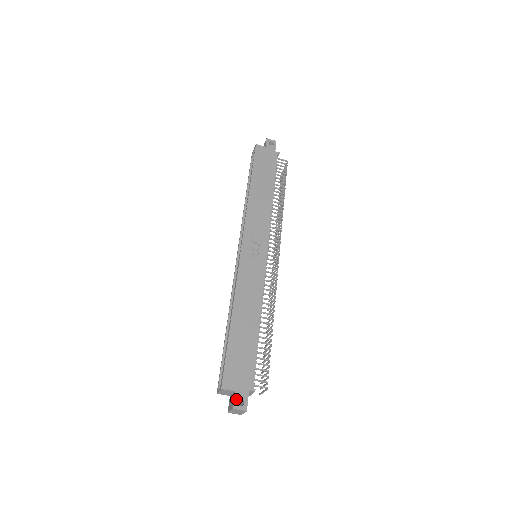
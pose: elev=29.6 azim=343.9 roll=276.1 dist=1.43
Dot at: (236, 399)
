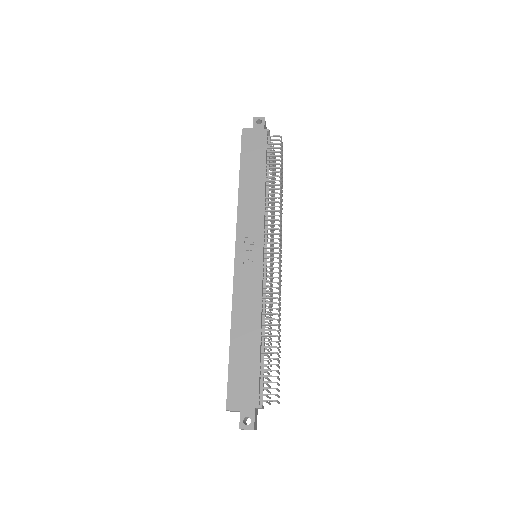
Dot at: (242, 419)
